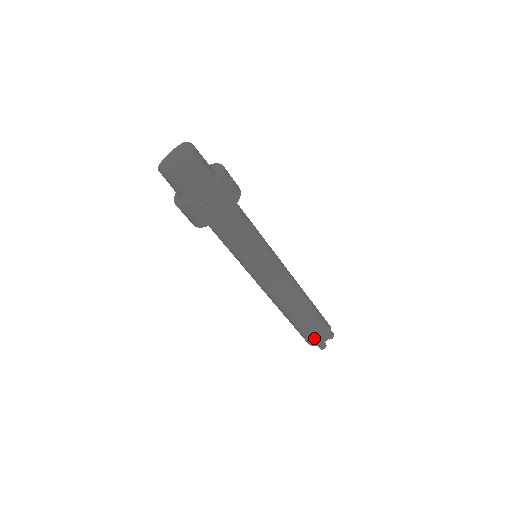
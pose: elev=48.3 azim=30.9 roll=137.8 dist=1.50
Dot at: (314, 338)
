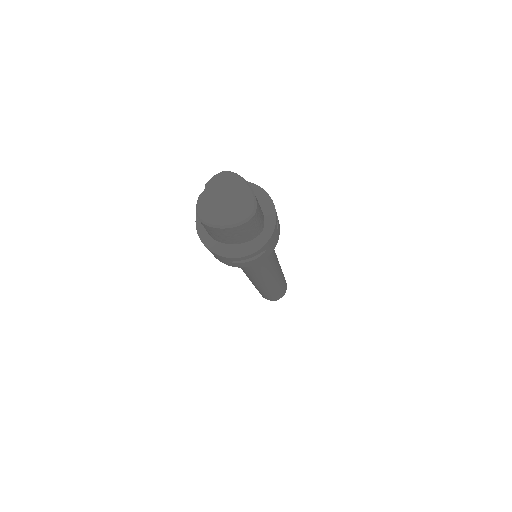
Dot at: (276, 297)
